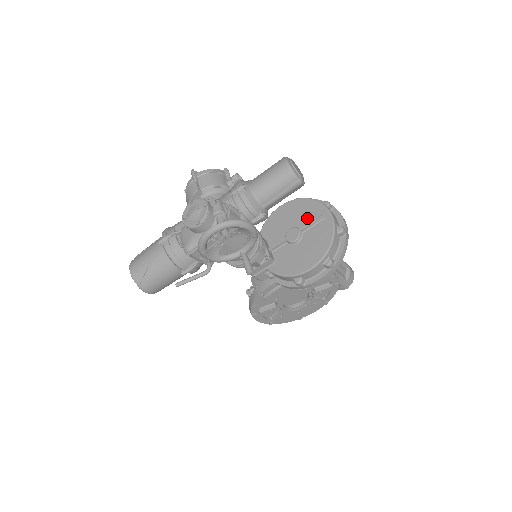
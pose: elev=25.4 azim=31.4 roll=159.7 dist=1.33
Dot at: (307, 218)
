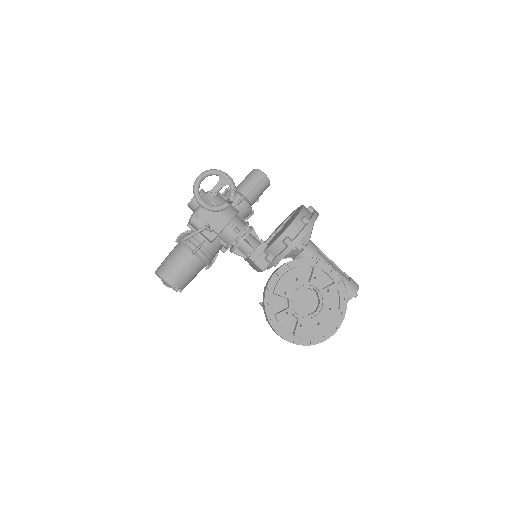
Dot at: occluded
